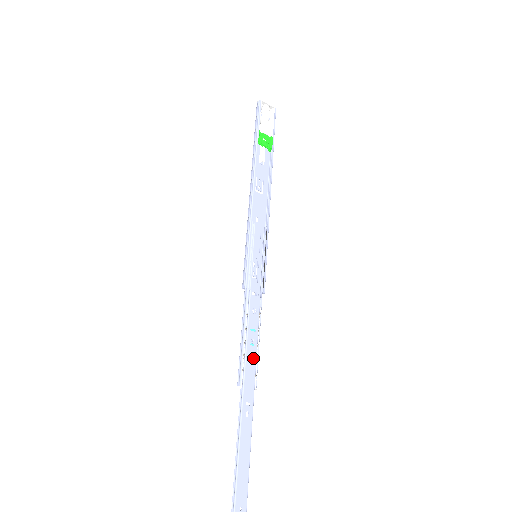
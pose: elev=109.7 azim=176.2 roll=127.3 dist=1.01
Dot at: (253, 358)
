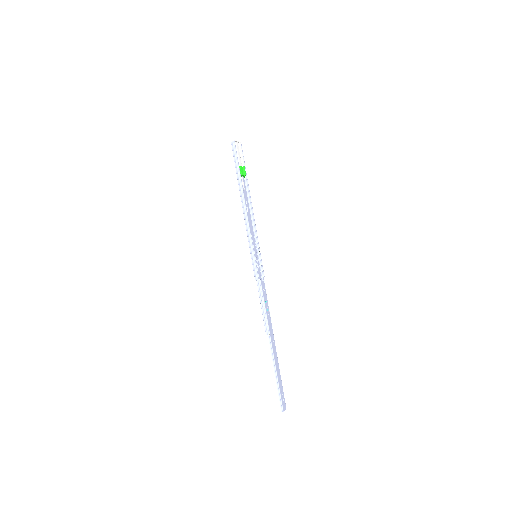
Dot at: (269, 317)
